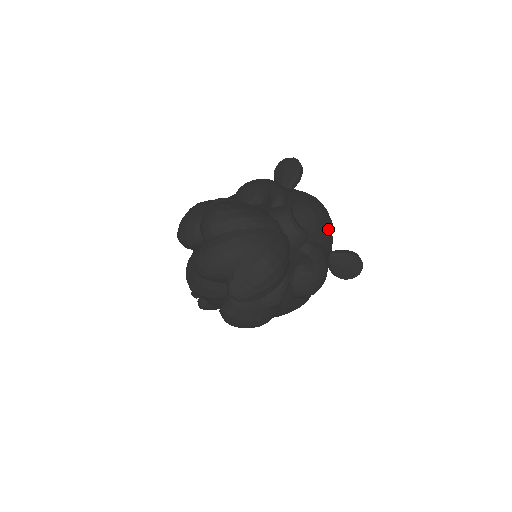
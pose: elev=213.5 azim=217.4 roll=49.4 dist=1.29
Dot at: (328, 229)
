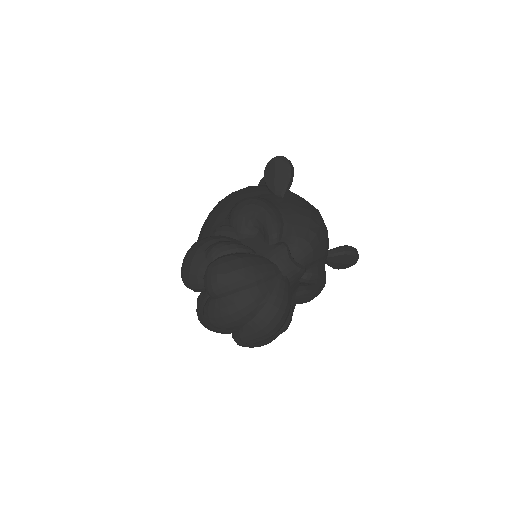
Dot at: (324, 248)
